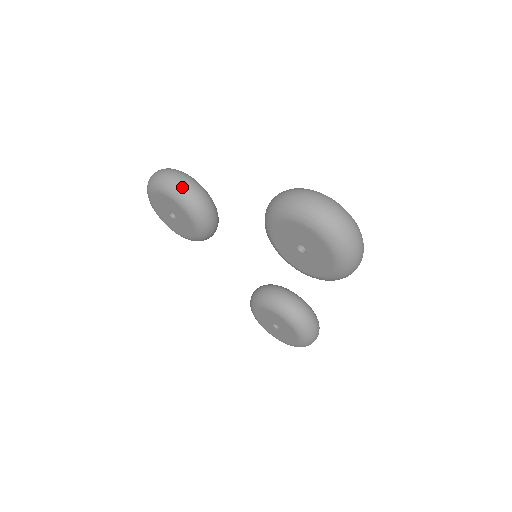
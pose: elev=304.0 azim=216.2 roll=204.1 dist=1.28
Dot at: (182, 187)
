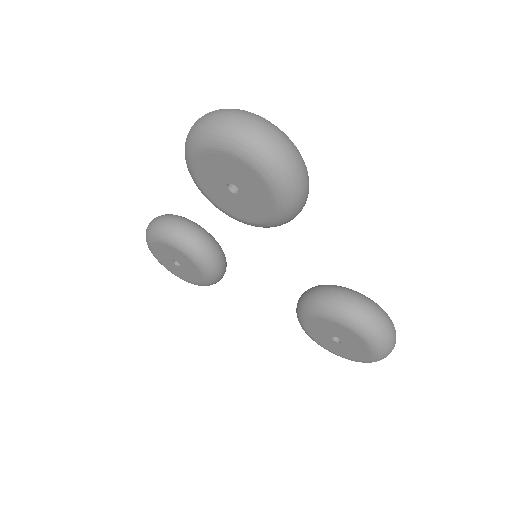
Dot at: (160, 224)
